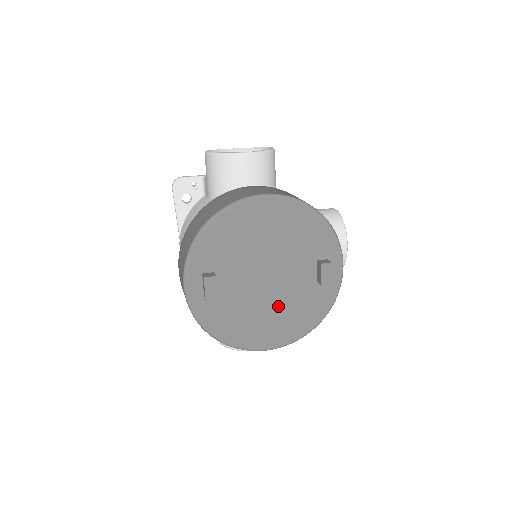
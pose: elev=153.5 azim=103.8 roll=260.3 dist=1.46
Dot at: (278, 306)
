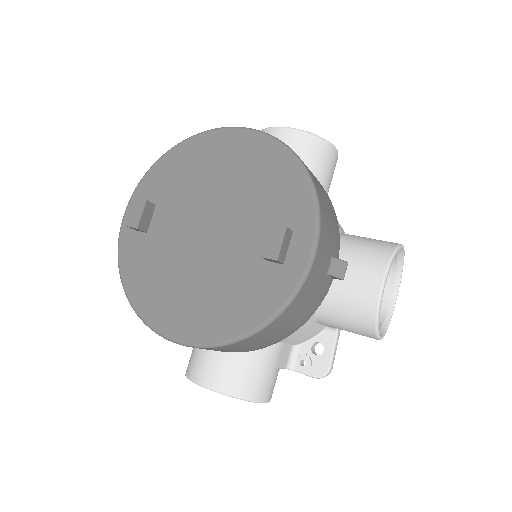
Dot at: (206, 278)
